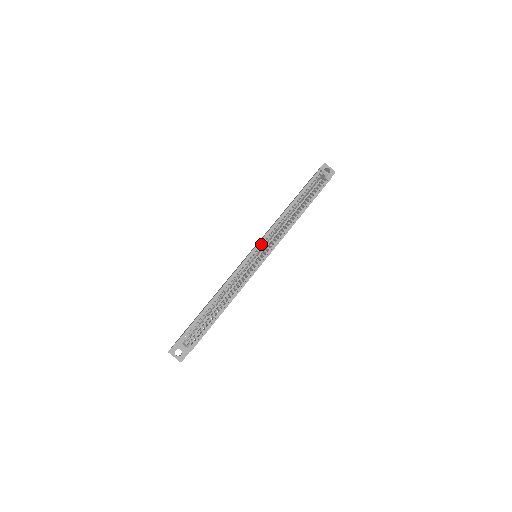
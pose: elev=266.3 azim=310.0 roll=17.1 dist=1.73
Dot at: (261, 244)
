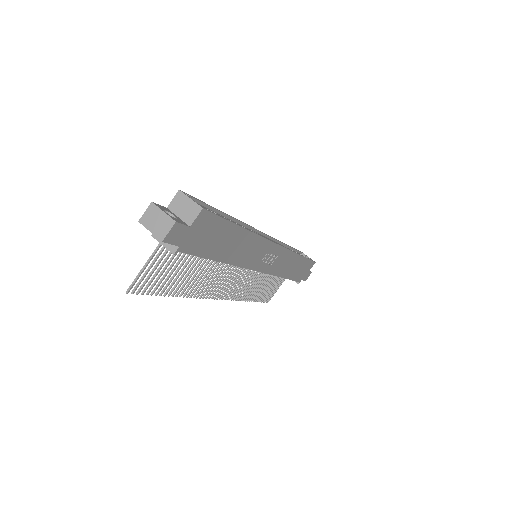
Dot at: occluded
